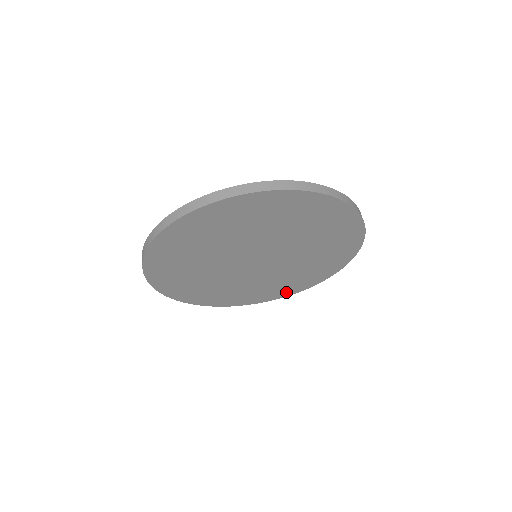
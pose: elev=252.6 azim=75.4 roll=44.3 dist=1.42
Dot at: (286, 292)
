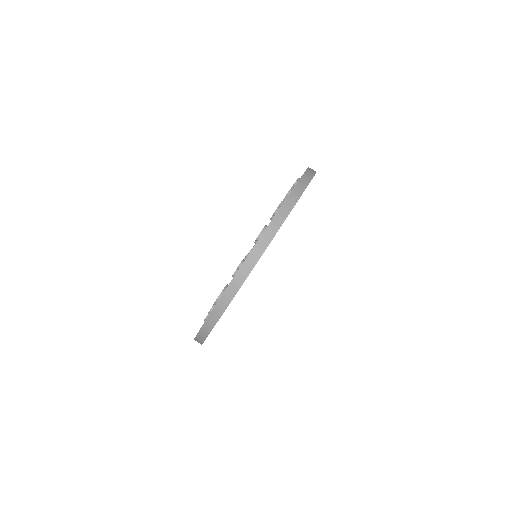
Dot at: occluded
